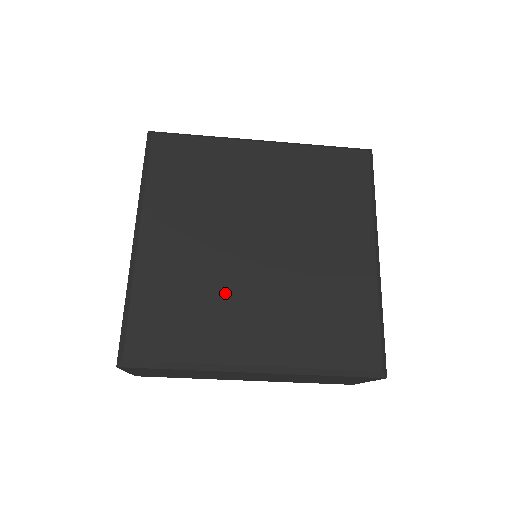
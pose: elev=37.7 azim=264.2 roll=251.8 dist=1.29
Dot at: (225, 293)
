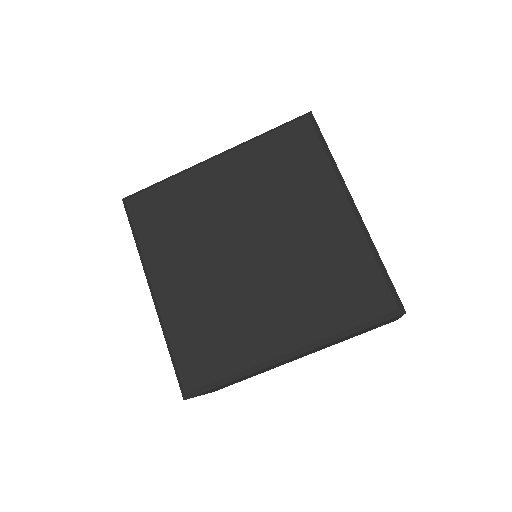
Dot at: (239, 304)
